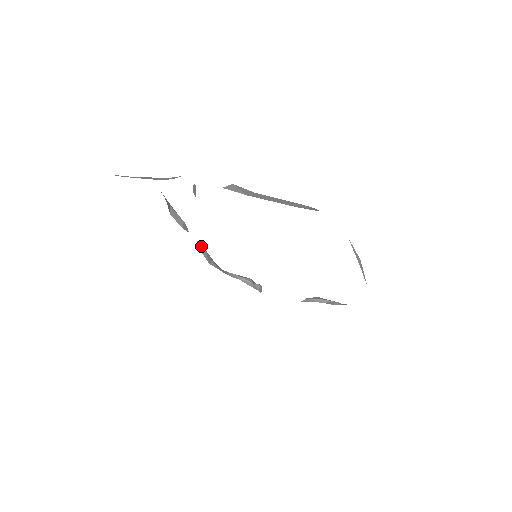
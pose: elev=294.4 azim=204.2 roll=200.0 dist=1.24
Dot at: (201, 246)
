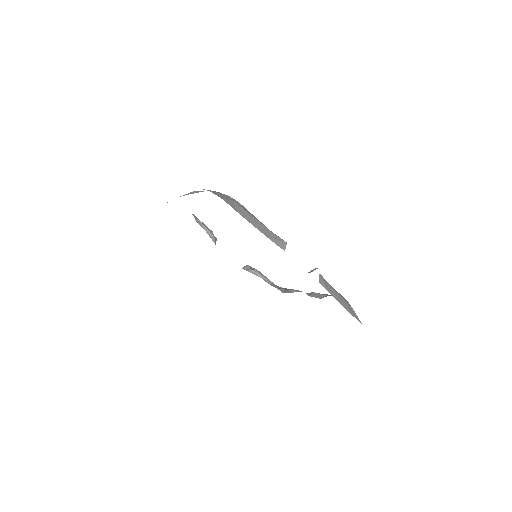
Dot at: occluded
